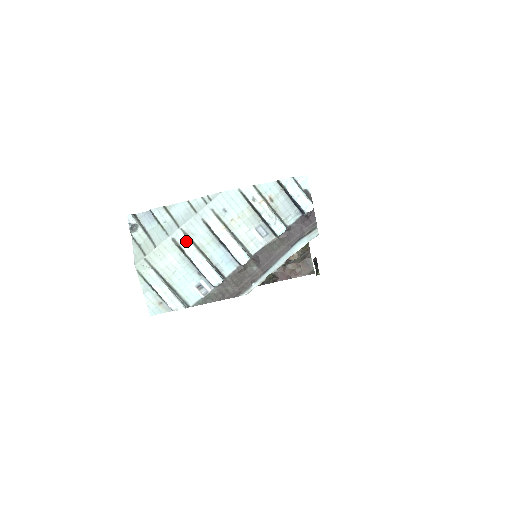
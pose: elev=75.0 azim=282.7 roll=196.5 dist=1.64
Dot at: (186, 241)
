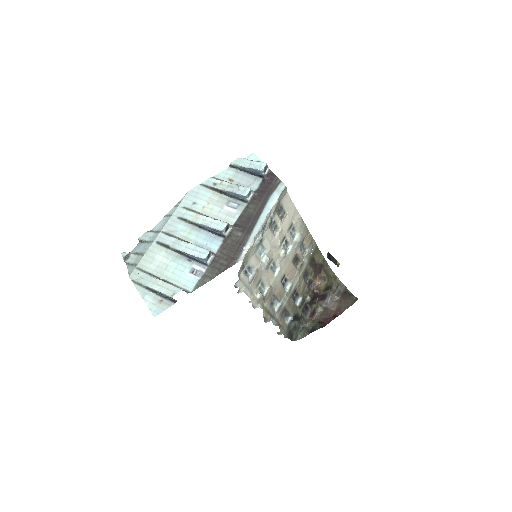
Dot at: (169, 238)
